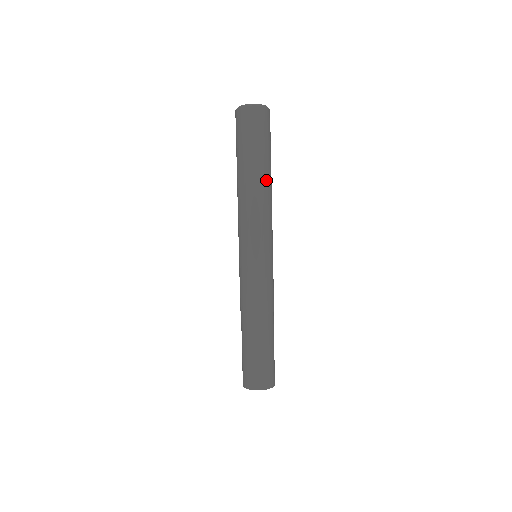
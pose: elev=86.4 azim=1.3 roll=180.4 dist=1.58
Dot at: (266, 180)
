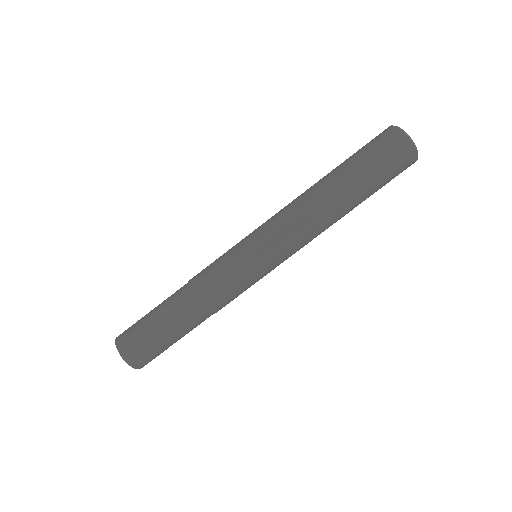
Dot at: (343, 212)
